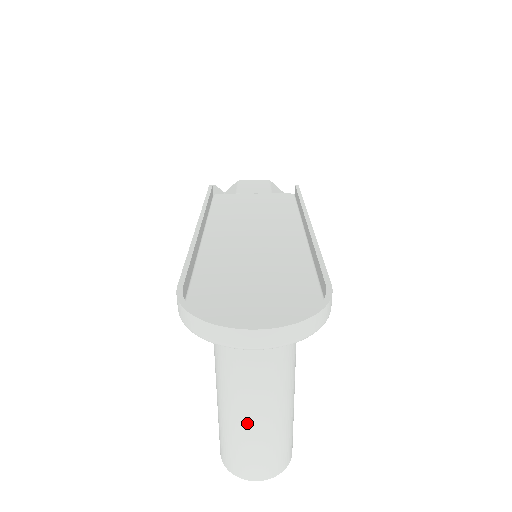
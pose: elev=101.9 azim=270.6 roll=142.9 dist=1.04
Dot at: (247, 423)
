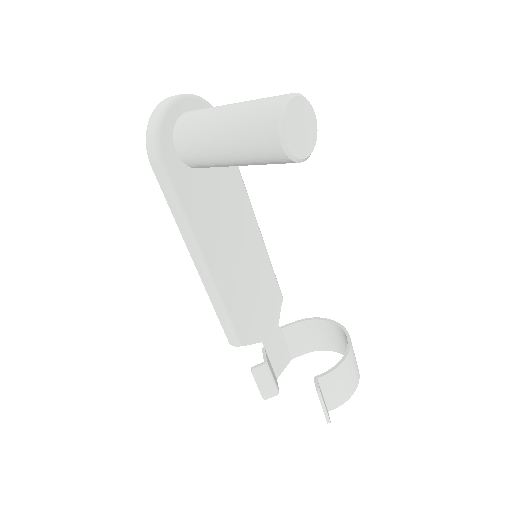
Dot at: (234, 107)
